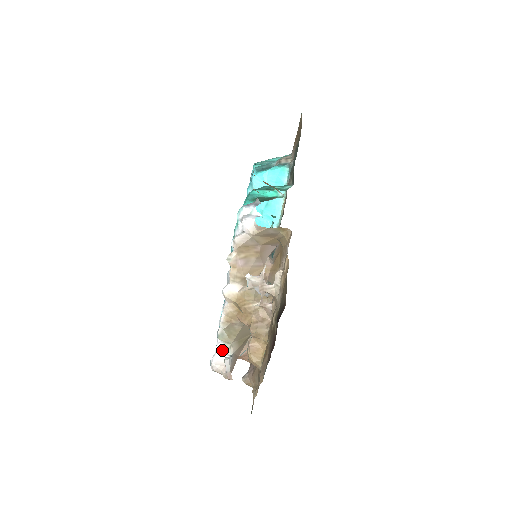
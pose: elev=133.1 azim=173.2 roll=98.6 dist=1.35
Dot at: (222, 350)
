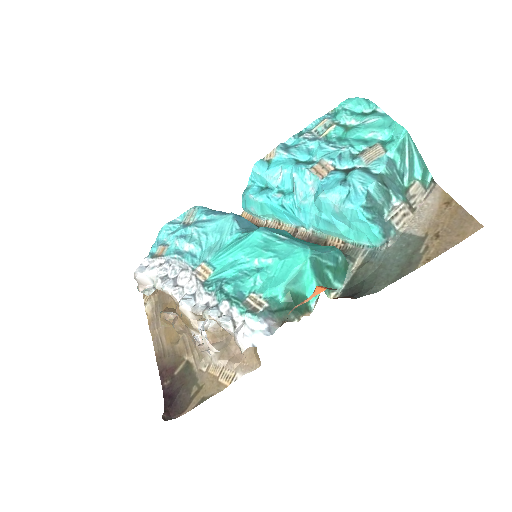
Dot at: (153, 278)
